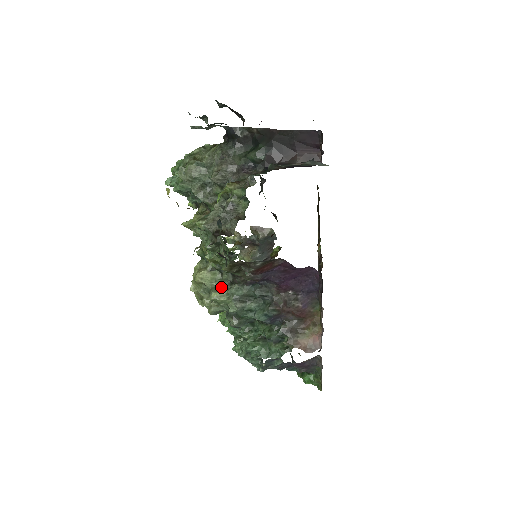
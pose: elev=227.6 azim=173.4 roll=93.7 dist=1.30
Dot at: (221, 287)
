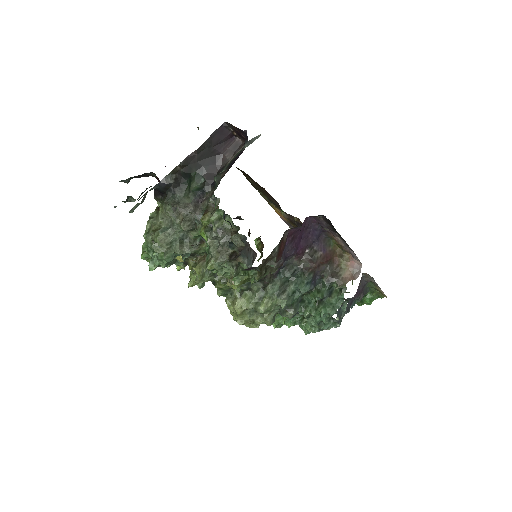
Dot at: (259, 299)
